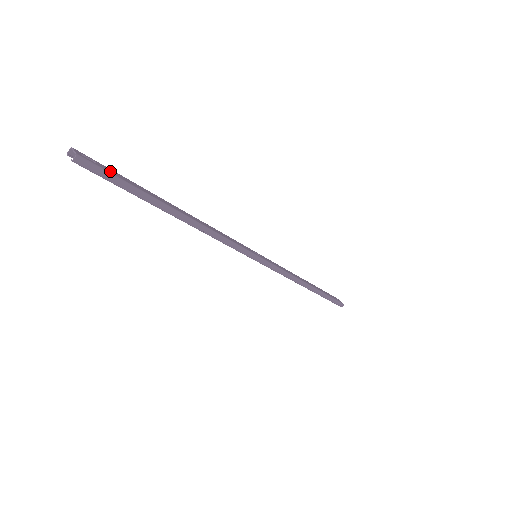
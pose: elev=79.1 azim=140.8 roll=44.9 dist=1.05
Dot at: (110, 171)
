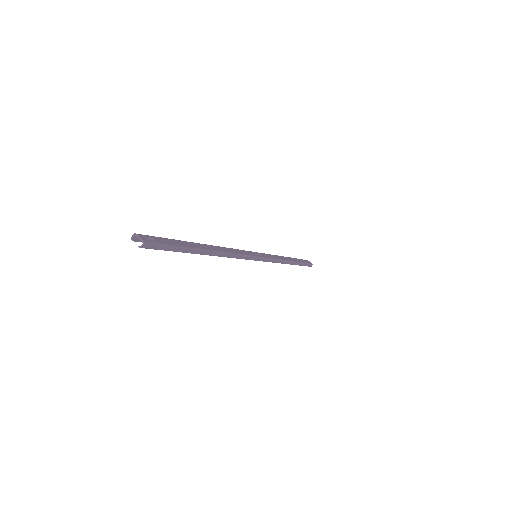
Dot at: (163, 242)
